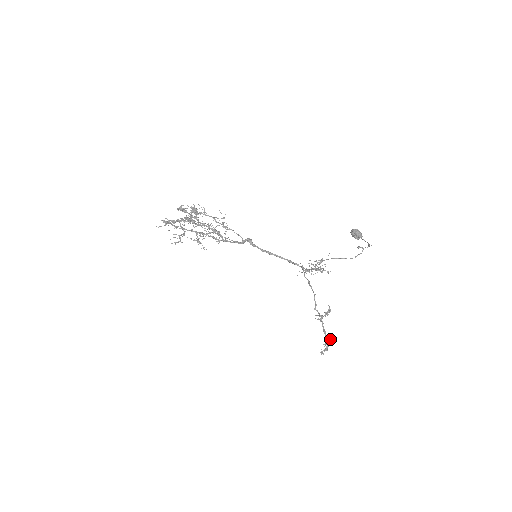
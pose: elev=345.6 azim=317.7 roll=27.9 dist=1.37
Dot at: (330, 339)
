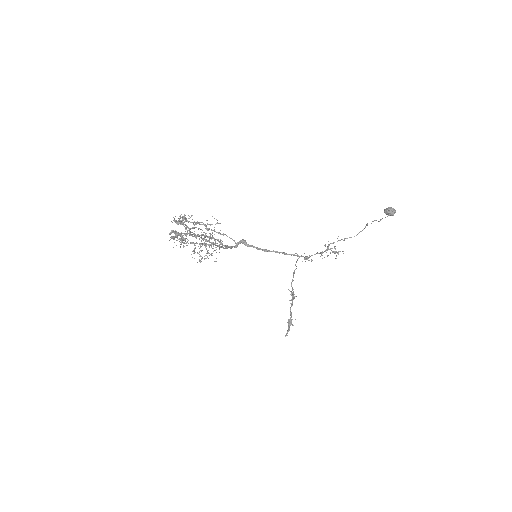
Dot at: occluded
